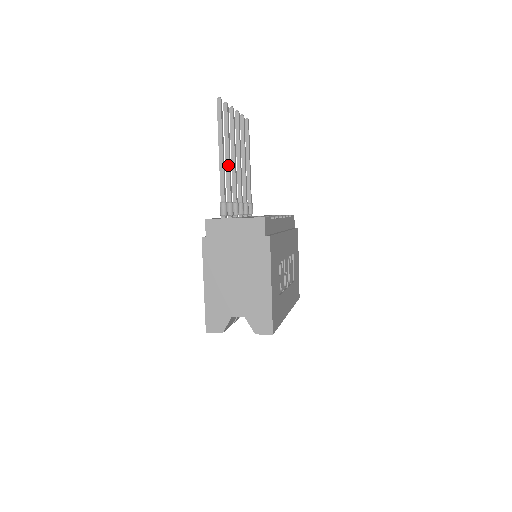
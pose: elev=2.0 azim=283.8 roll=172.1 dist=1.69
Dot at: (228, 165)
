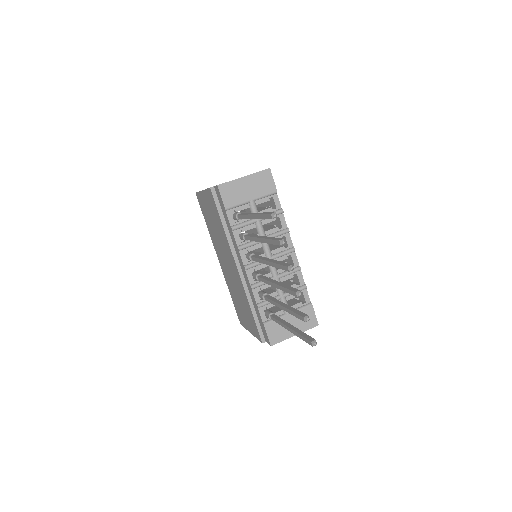
Dot at: occluded
